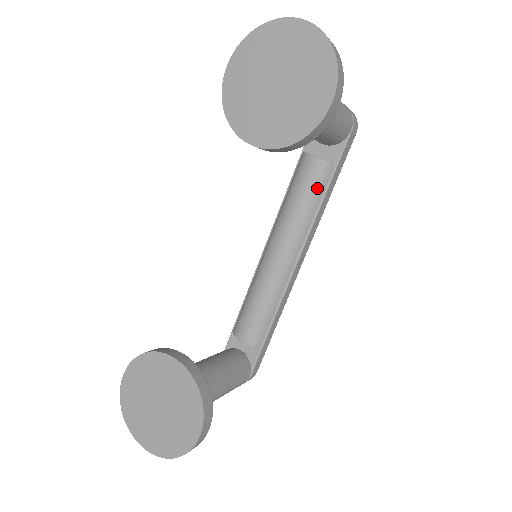
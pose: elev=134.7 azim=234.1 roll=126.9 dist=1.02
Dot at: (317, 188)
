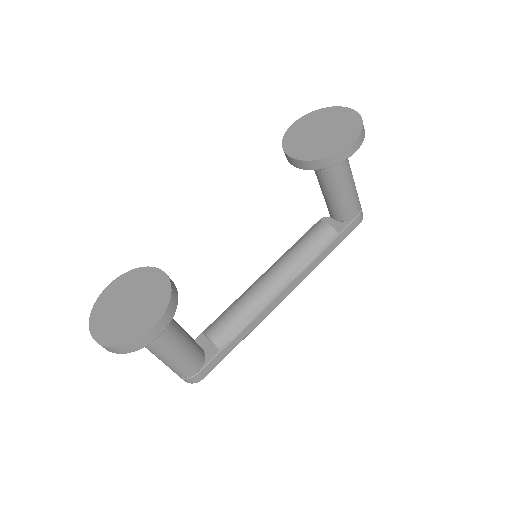
Dot at: (319, 242)
